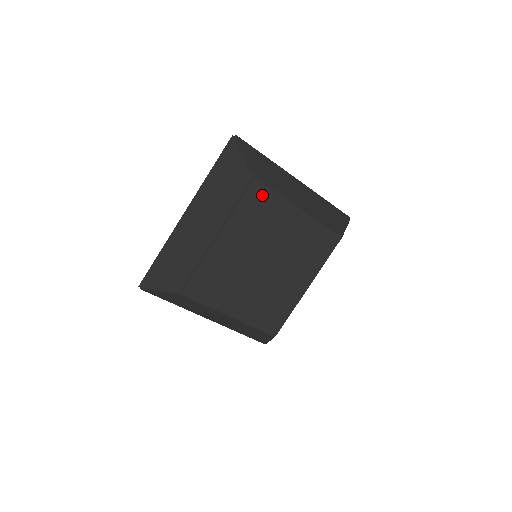
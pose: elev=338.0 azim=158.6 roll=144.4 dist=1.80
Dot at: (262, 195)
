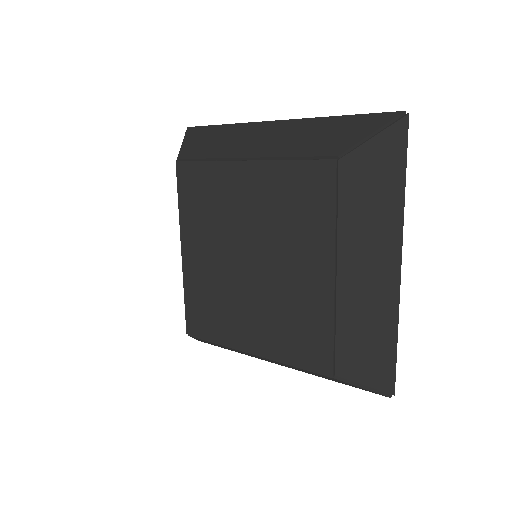
Dot at: (194, 175)
